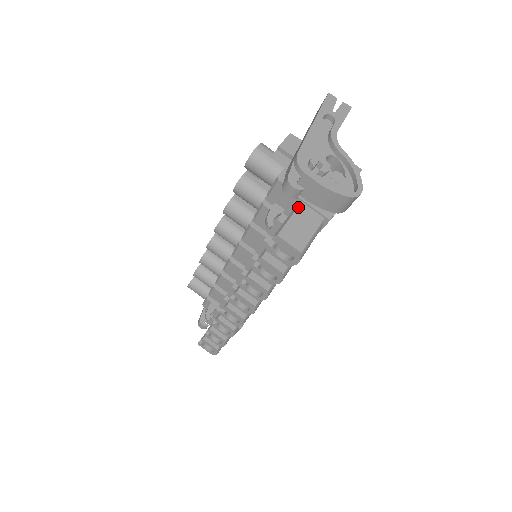
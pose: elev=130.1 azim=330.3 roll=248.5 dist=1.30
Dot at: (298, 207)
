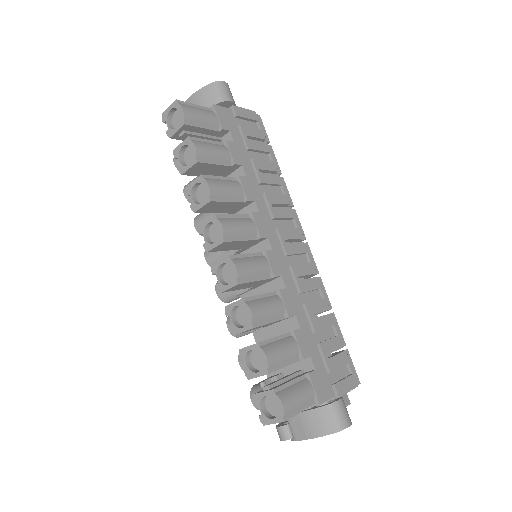
Dot at: occluded
